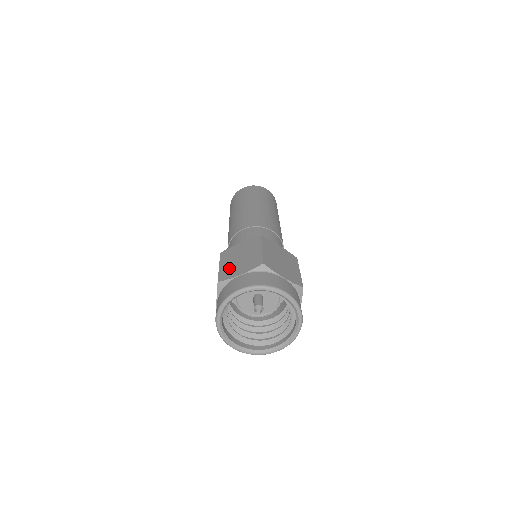
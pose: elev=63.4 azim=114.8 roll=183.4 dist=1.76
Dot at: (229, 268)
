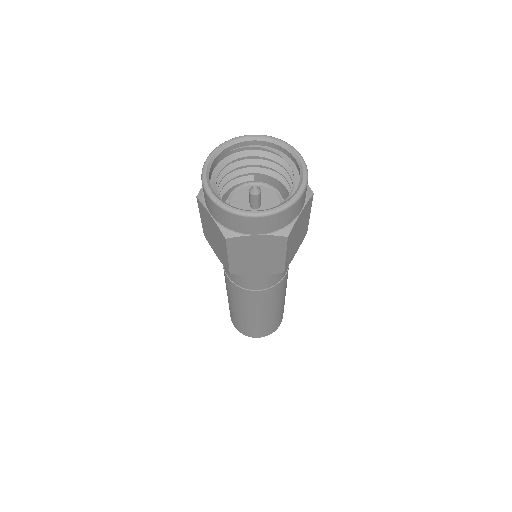
Dot at: occluded
